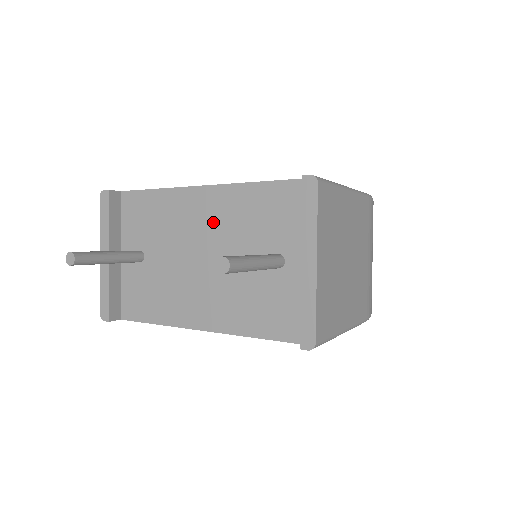
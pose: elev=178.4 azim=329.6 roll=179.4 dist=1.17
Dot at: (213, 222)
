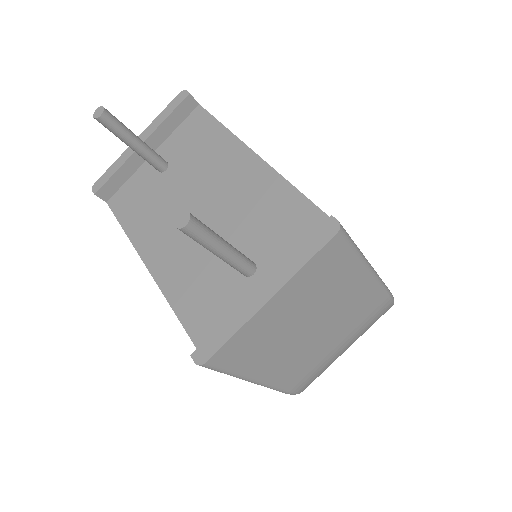
Dot at: (236, 190)
